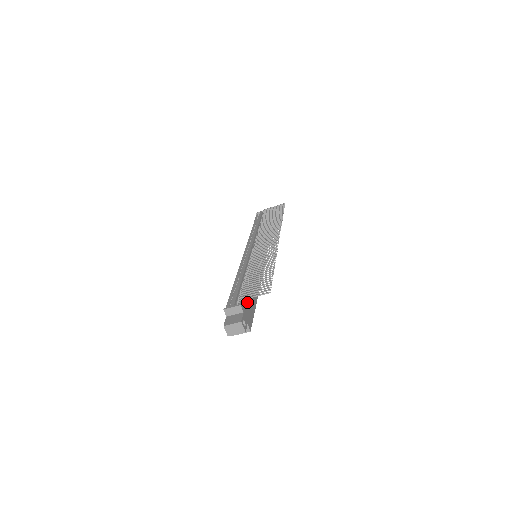
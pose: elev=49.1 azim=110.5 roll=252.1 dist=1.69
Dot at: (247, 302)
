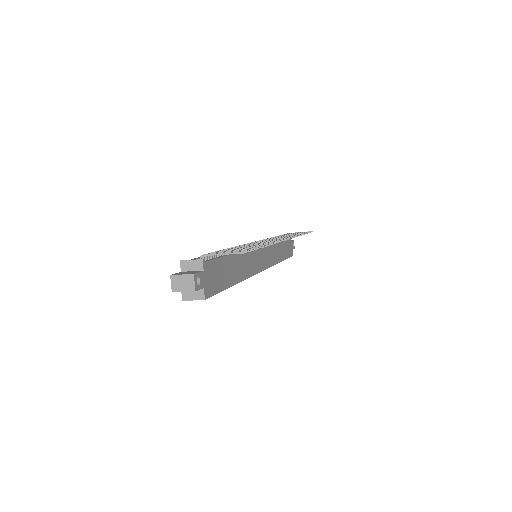
Dot at: (216, 269)
